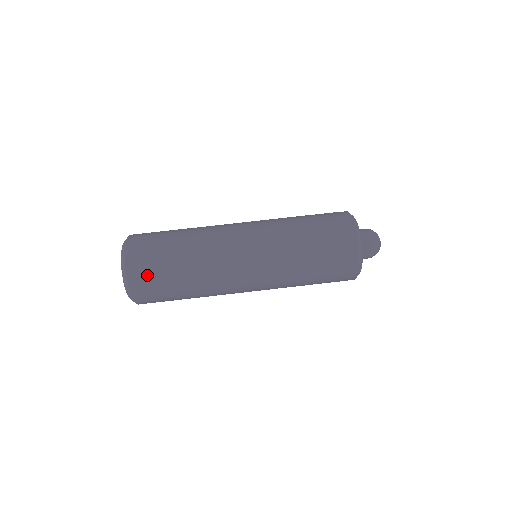
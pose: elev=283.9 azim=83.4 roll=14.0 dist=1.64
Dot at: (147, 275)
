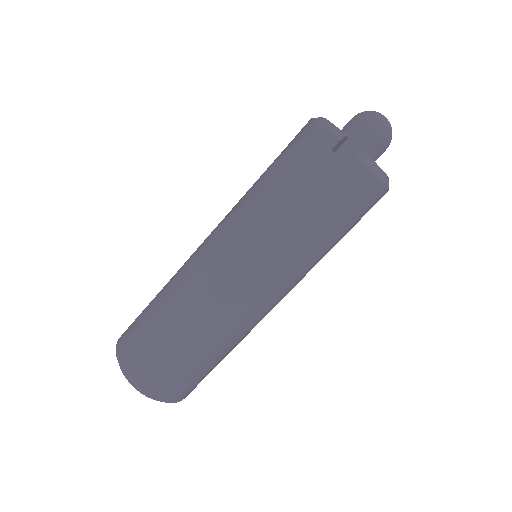
Dot at: occluded
